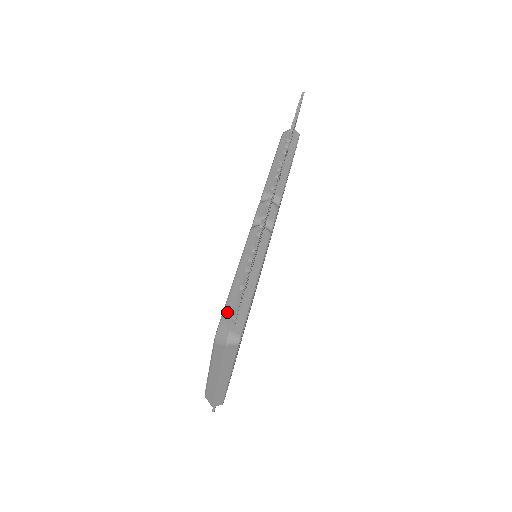
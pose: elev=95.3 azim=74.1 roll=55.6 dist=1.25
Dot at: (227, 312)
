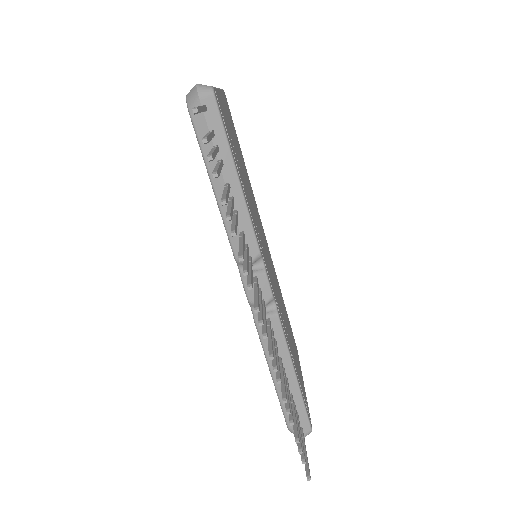
Dot at: occluded
